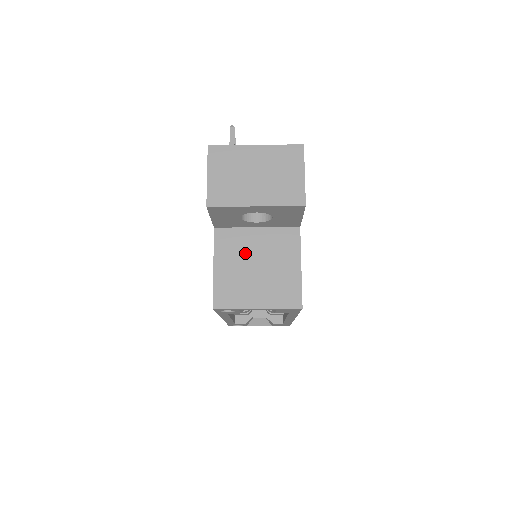
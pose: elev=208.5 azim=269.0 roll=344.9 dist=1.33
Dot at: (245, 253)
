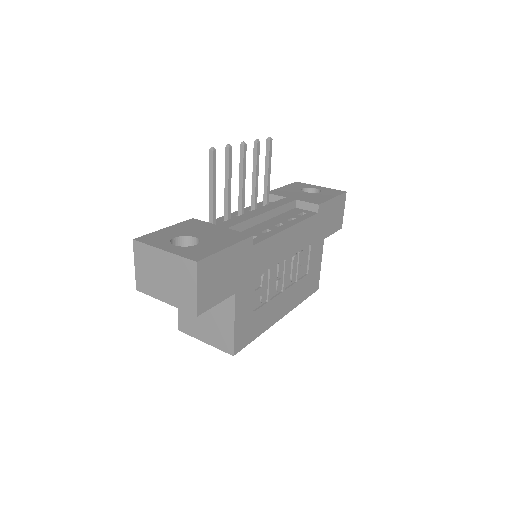
Dot at: occluded
